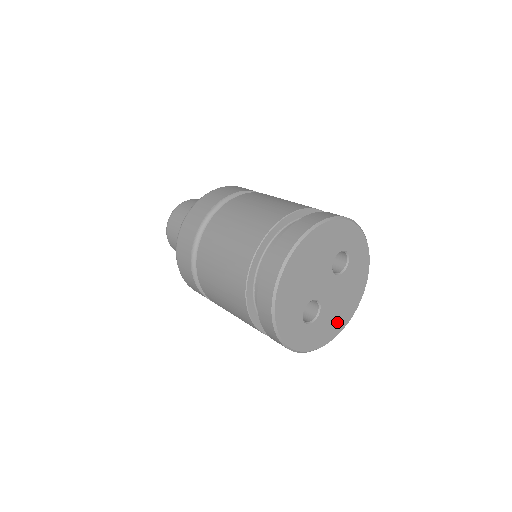
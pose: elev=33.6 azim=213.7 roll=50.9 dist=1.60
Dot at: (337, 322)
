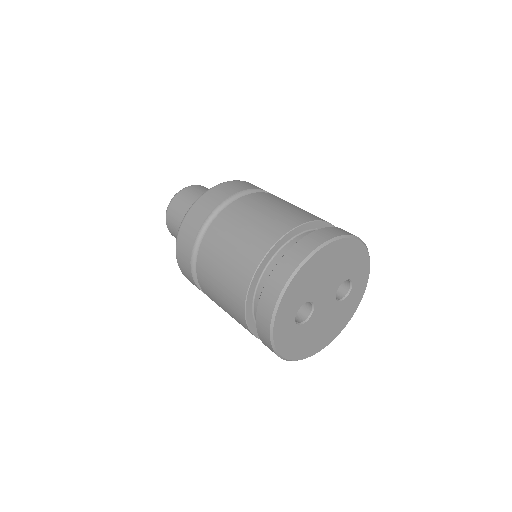
Dot at: (307, 346)
